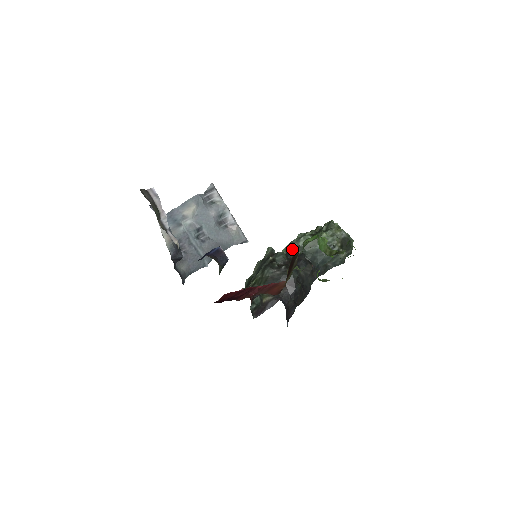
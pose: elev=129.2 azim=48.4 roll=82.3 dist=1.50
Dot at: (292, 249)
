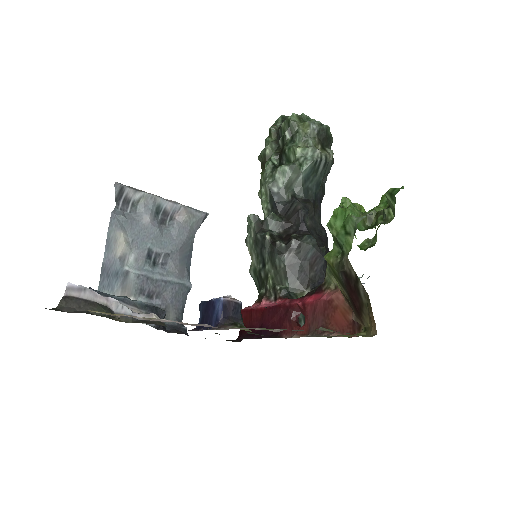
Dot at: (276, 199)
